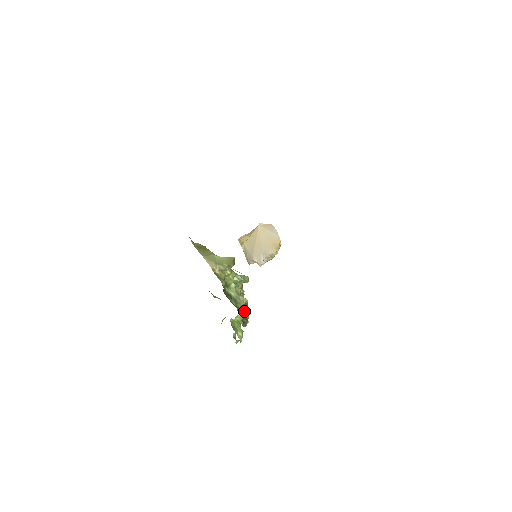
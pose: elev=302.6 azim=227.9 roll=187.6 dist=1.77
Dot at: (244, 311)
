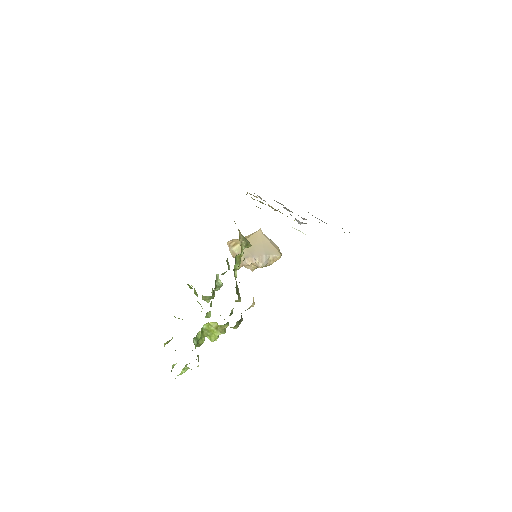
Dot at: occluded
